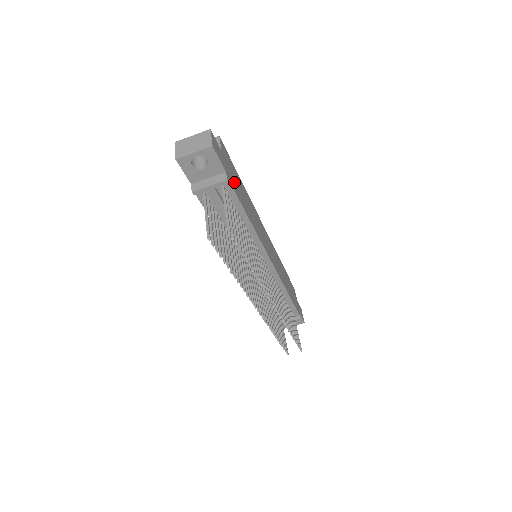
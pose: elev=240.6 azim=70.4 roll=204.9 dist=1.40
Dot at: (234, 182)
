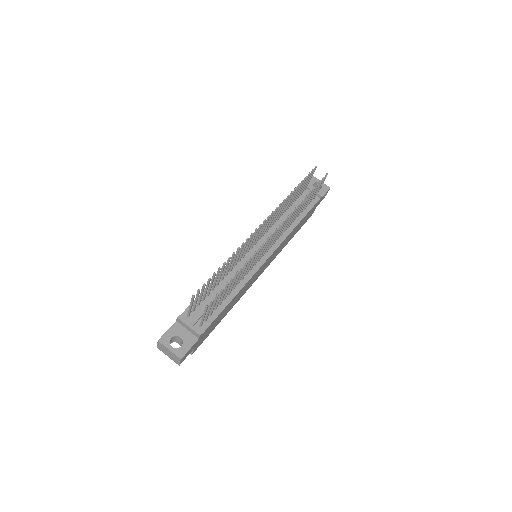
Dot at: occluded
